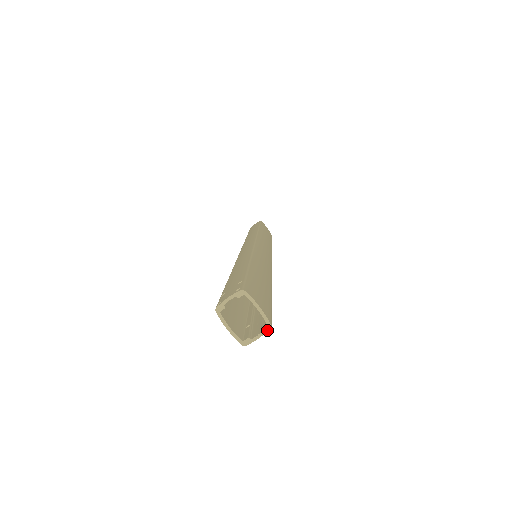
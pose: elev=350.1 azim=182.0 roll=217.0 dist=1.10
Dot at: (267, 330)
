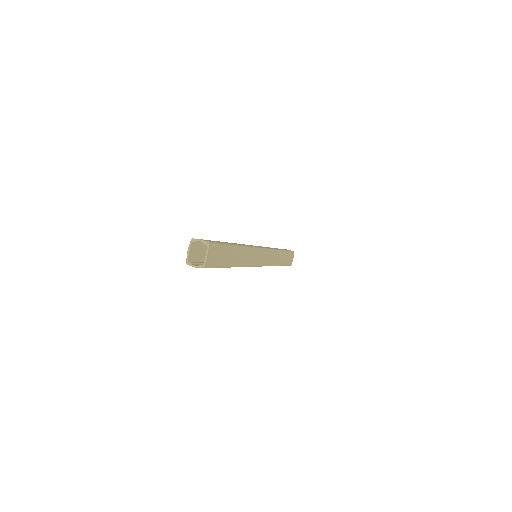
Dot at: occluded
